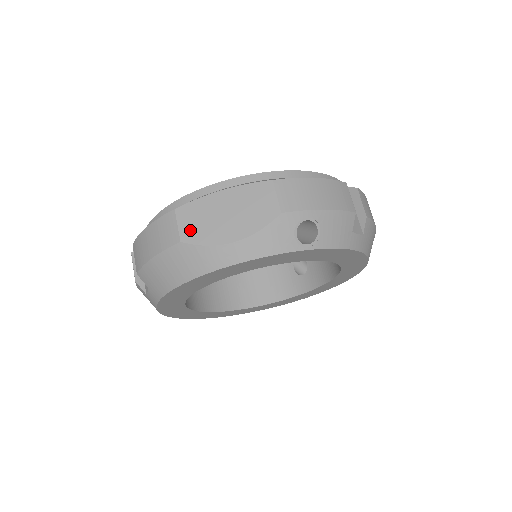
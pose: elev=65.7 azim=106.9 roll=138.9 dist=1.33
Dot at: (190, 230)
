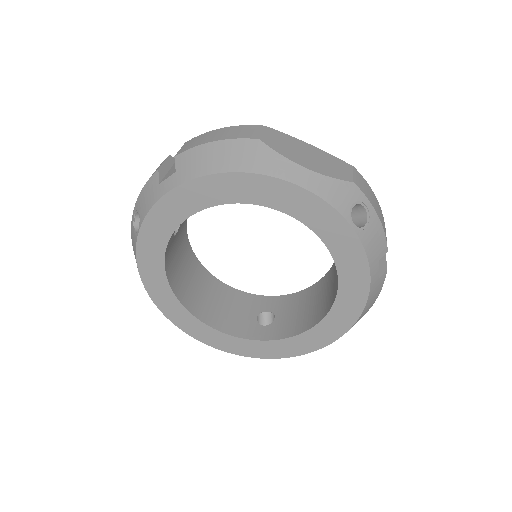
Dot at: (272, 140)
